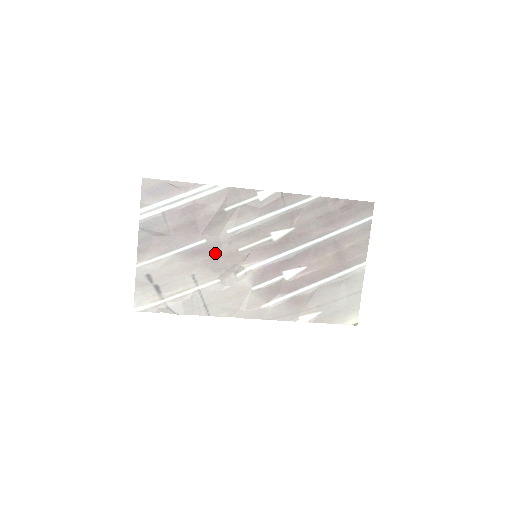
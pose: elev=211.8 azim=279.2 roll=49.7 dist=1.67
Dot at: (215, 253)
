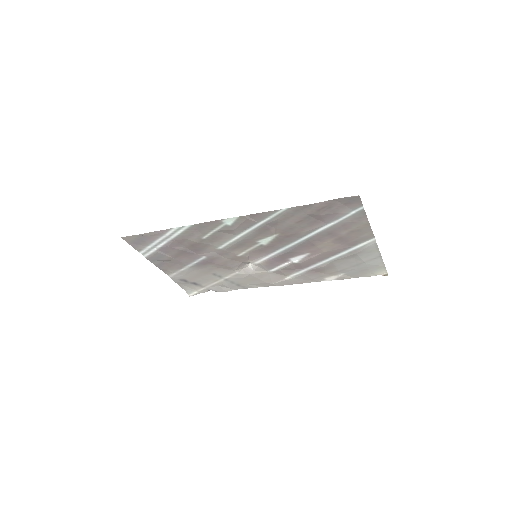
Dot at: (220, 261)
